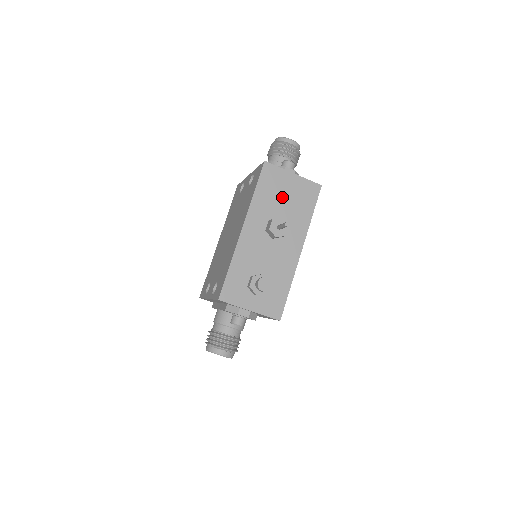
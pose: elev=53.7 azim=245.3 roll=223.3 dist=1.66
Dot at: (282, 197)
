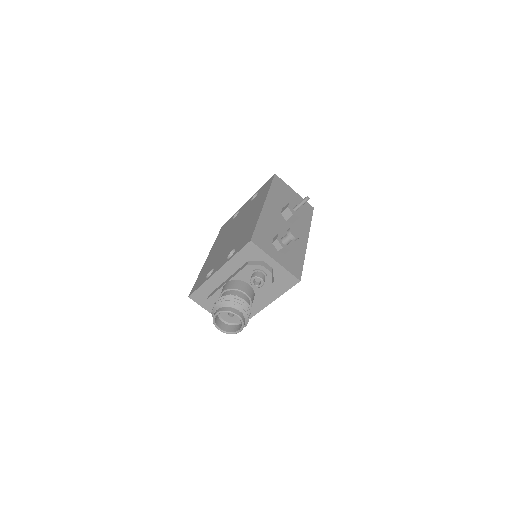
Dot at: (289, 200)
